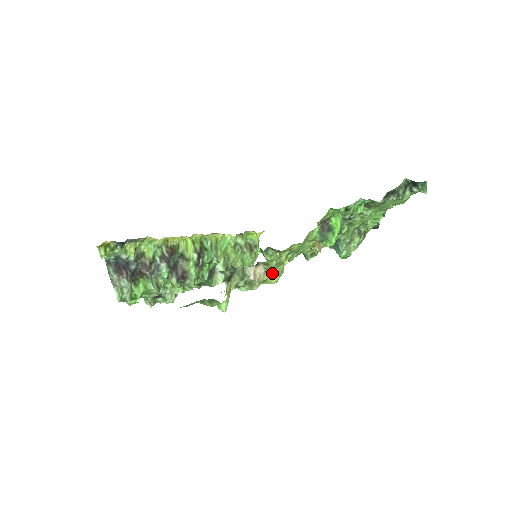
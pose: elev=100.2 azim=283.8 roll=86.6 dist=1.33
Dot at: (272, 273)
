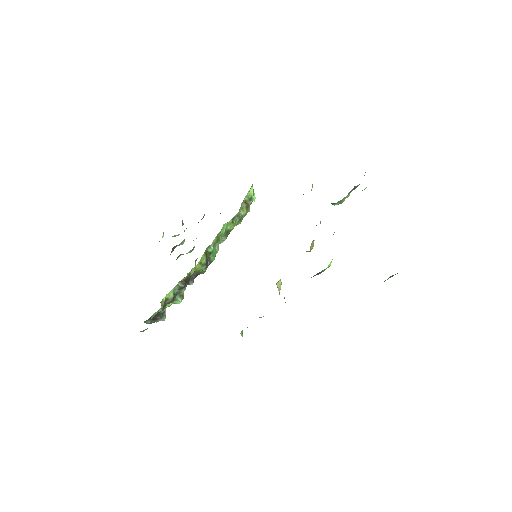
Dot at: occluded
